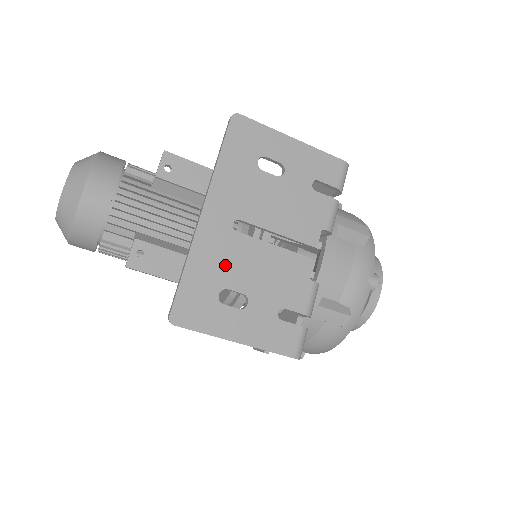
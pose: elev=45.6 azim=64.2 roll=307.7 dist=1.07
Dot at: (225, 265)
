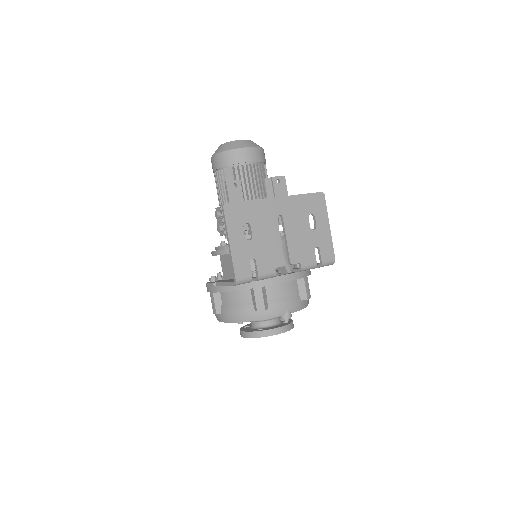
Dot at: (260, 220)
